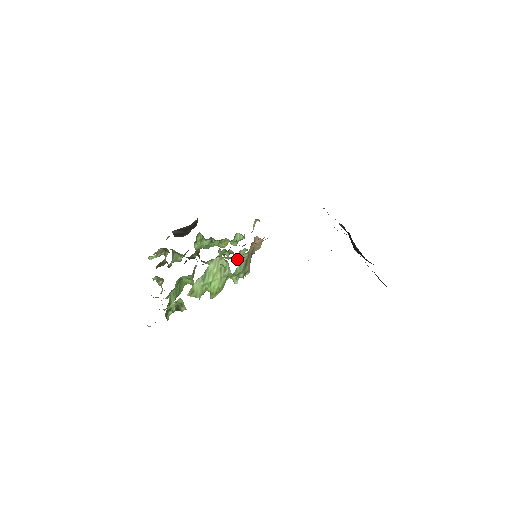
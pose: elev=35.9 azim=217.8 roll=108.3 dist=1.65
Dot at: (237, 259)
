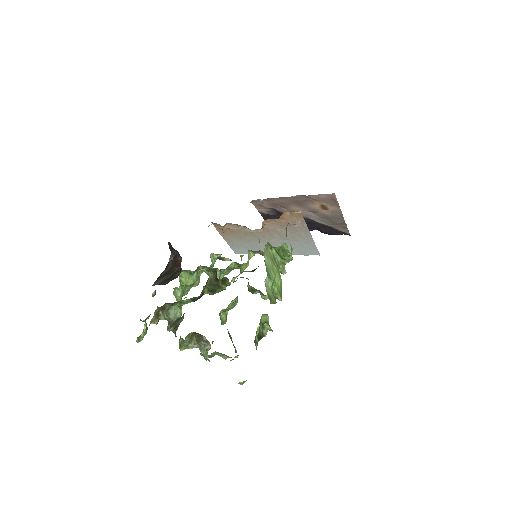
Dot at: (244, 268)
